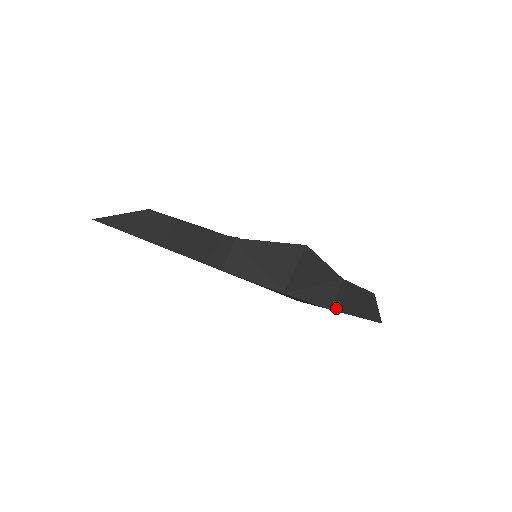
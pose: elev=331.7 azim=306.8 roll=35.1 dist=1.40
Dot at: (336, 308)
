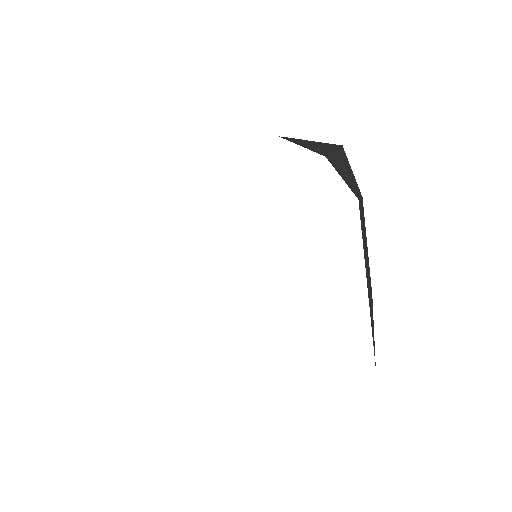
Dot at: (359, 209)
